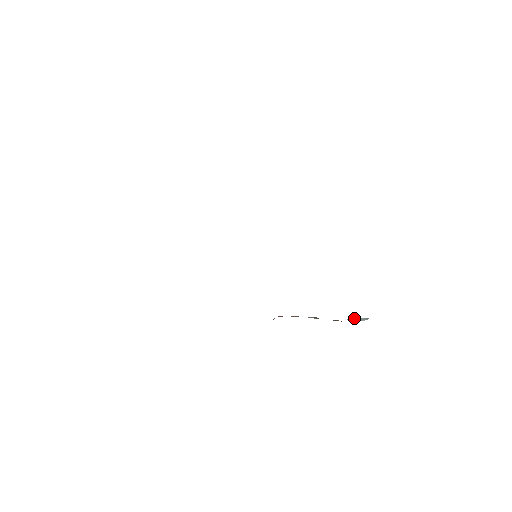
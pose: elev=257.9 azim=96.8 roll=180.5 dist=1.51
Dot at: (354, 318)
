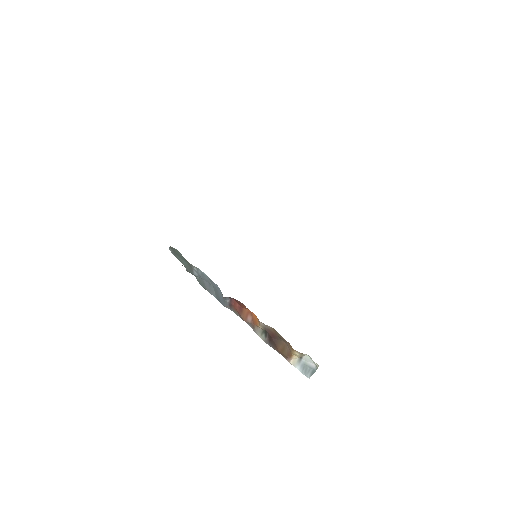
Dot at: (301, 360)
